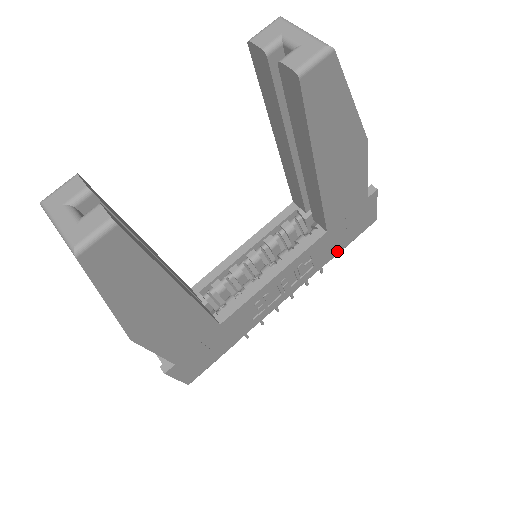
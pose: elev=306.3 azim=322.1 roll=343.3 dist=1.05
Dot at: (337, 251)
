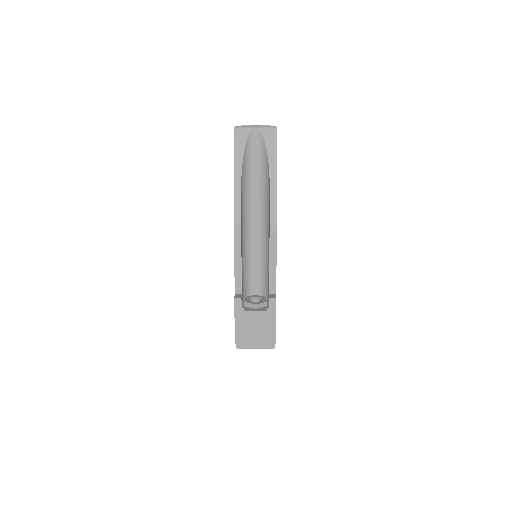
Dot at: occluded
